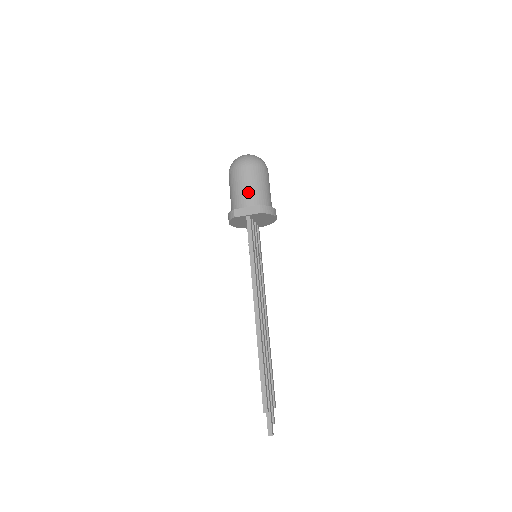
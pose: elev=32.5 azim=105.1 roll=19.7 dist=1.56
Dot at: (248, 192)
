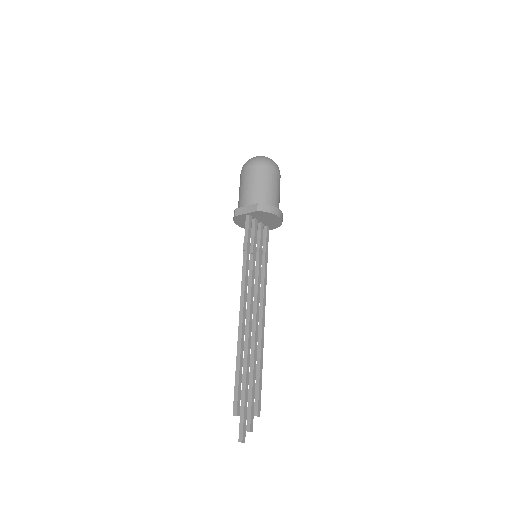
Dot at: (250, 191)
